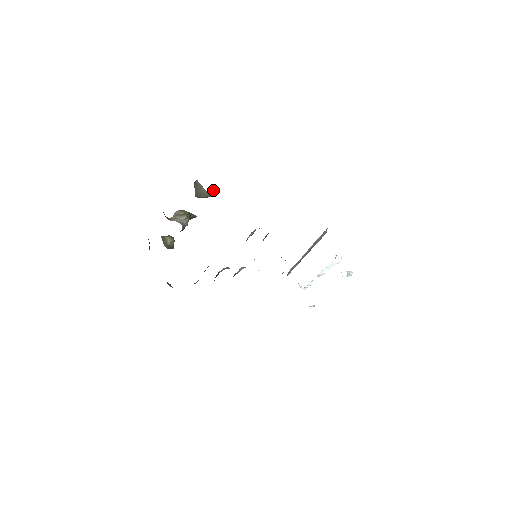
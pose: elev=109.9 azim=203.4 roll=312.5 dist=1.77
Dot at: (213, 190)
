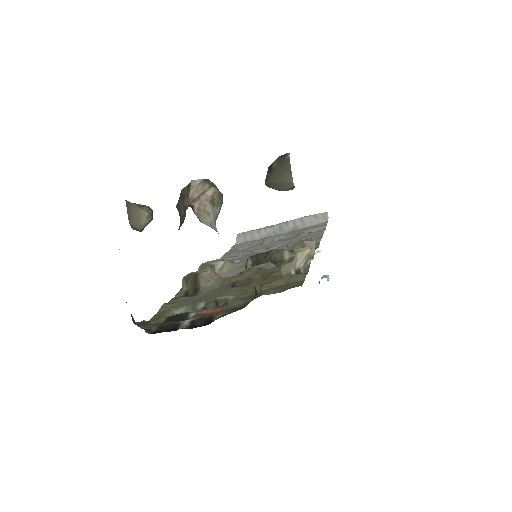
Dot at: occluded
